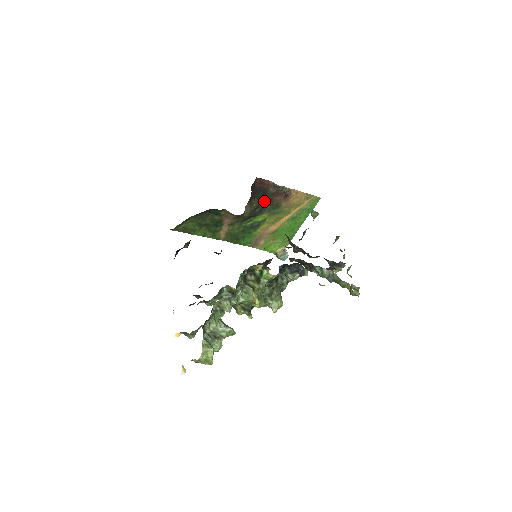
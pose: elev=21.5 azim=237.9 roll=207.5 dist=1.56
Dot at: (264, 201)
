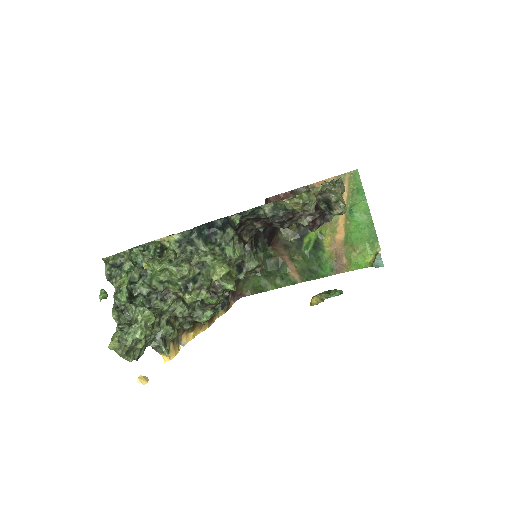
Dot at: occluded
